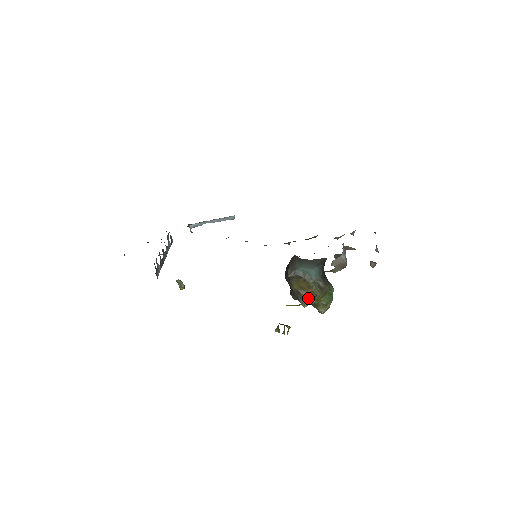
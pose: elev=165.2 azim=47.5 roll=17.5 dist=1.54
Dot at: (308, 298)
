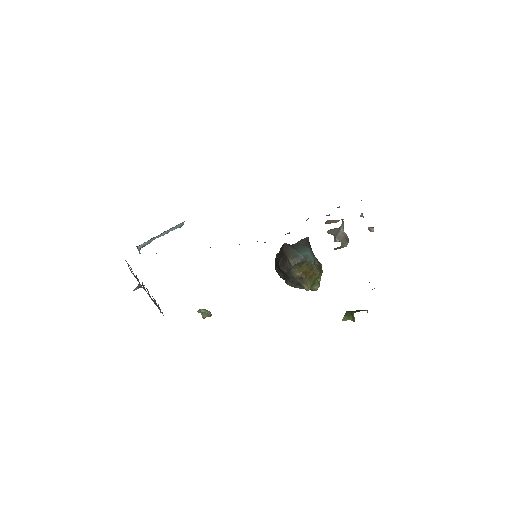
Dot at: (310, 280)
